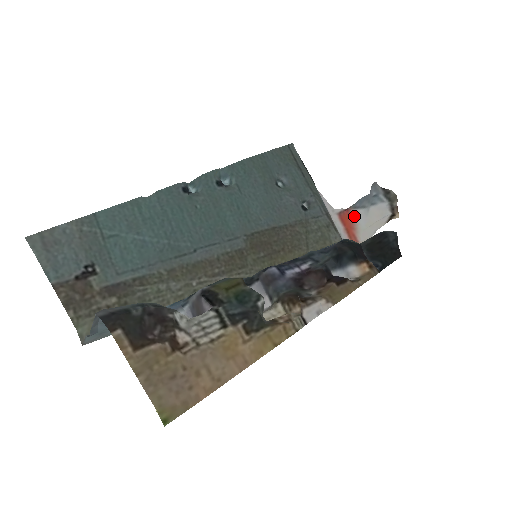
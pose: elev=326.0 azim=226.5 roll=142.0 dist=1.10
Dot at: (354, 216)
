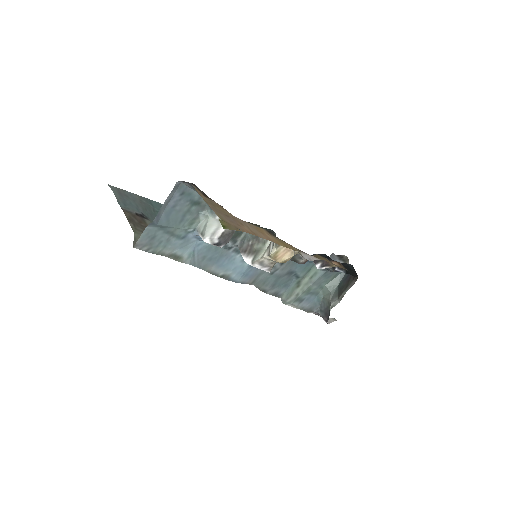
Dot at: occluded
